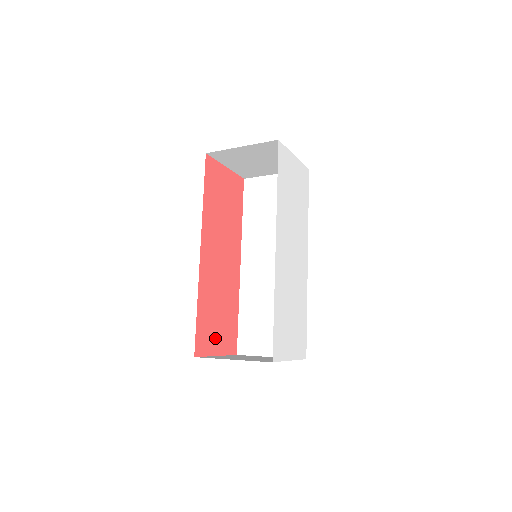
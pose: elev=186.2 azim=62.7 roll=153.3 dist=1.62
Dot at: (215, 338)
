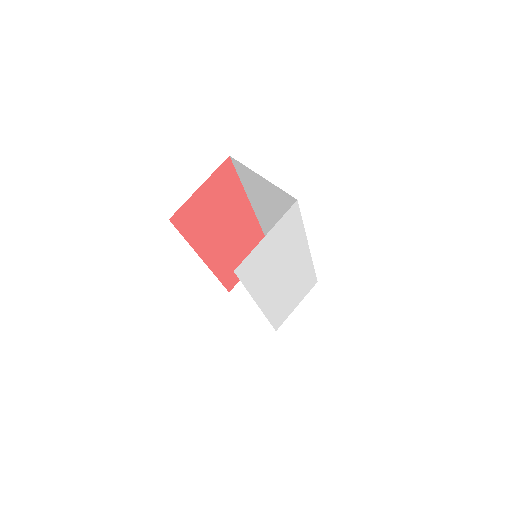
Dot at: occluded
